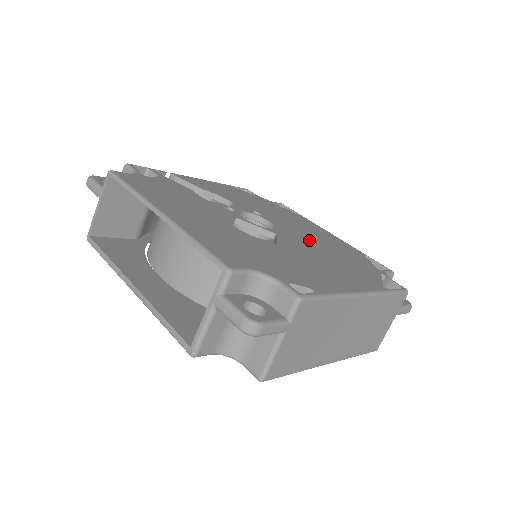
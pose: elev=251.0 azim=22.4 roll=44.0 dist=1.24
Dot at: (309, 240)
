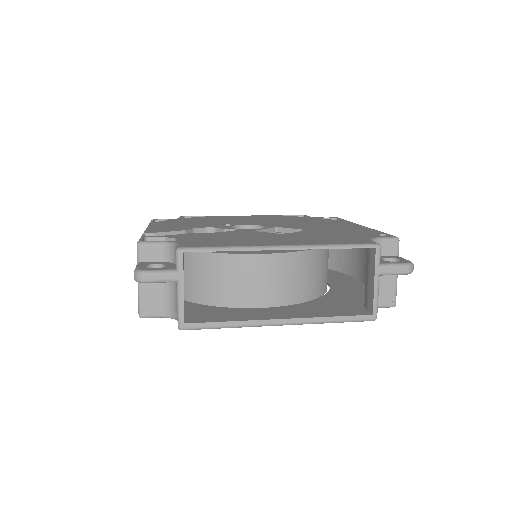
Dot at: (274, 222)
